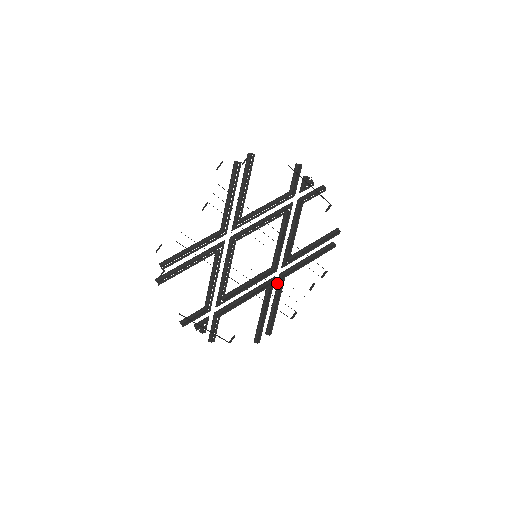
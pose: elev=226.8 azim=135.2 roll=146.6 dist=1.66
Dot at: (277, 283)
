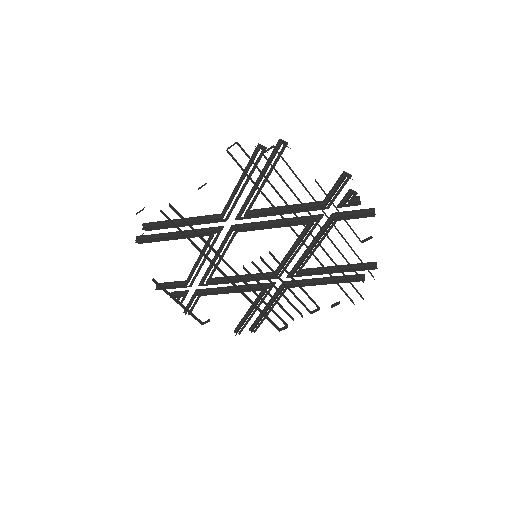
Dot at: occluded
